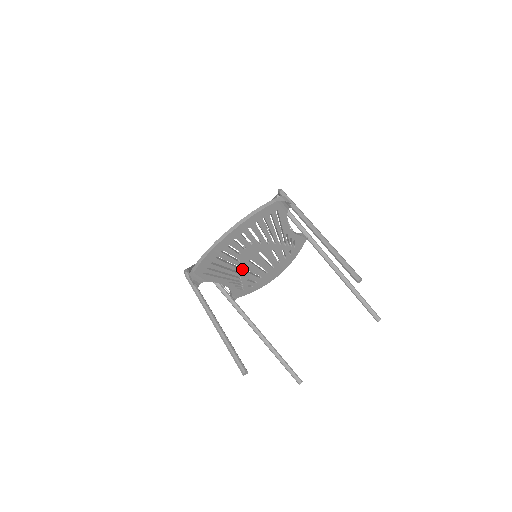
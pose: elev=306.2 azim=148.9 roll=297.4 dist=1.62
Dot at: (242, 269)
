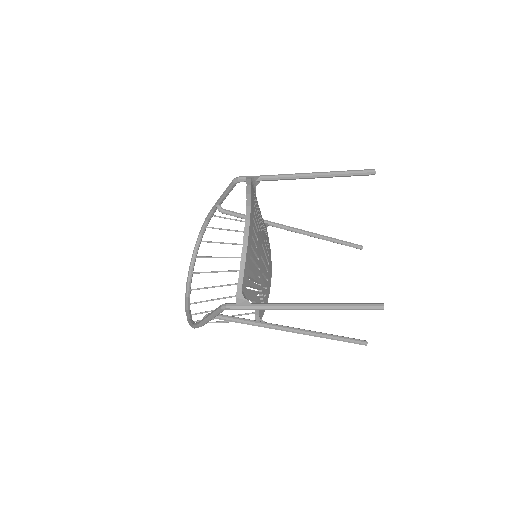
Dot at: (260, 271)
